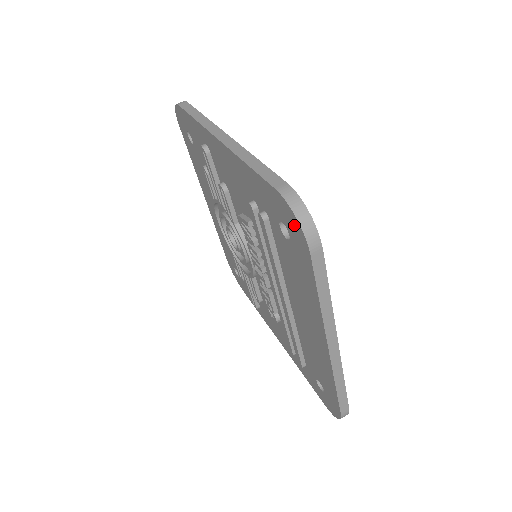
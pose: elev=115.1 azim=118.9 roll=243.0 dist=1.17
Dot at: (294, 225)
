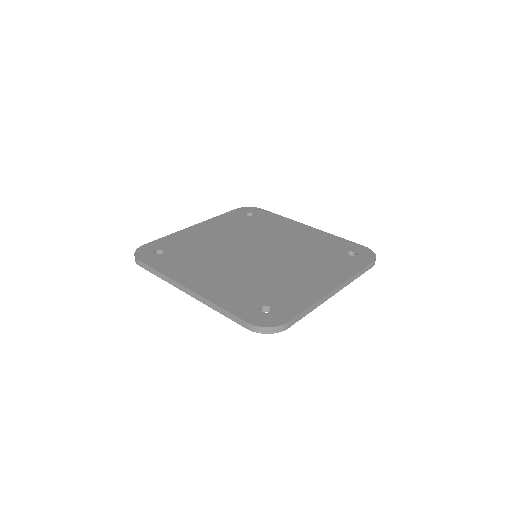
Dot at: occluded
